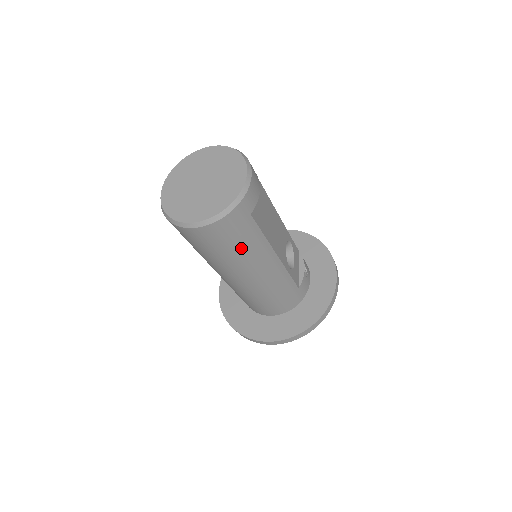
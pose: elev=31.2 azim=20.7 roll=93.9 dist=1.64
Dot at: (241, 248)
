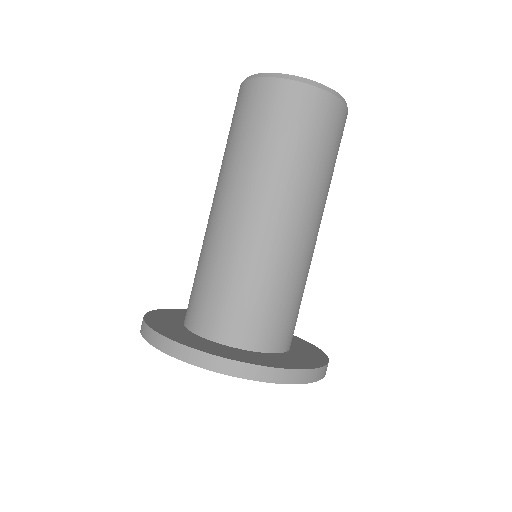
Dot at: (324, 161)
